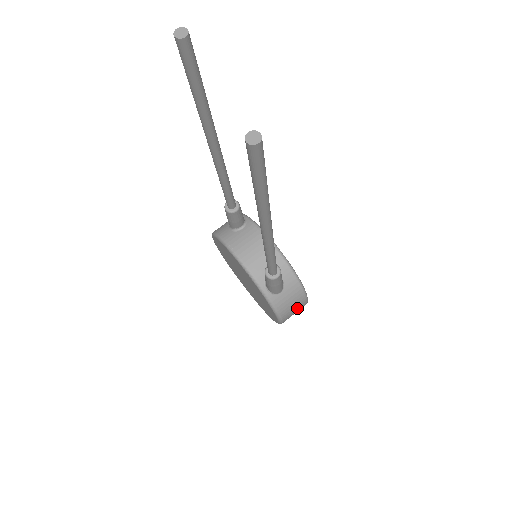
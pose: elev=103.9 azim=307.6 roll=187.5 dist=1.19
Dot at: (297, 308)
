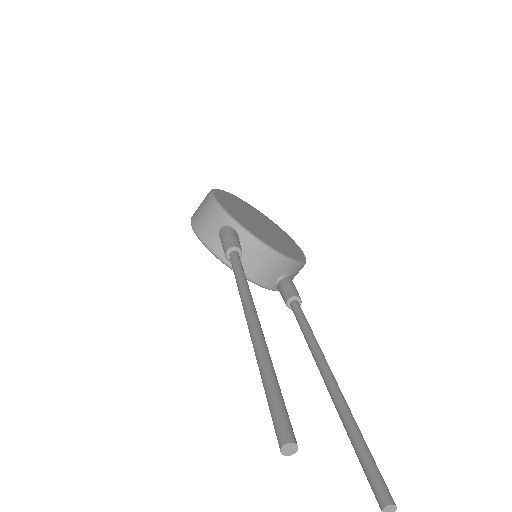
Dot at: occluded
